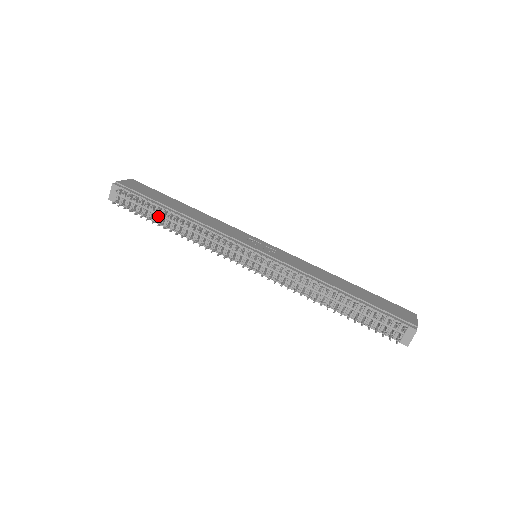
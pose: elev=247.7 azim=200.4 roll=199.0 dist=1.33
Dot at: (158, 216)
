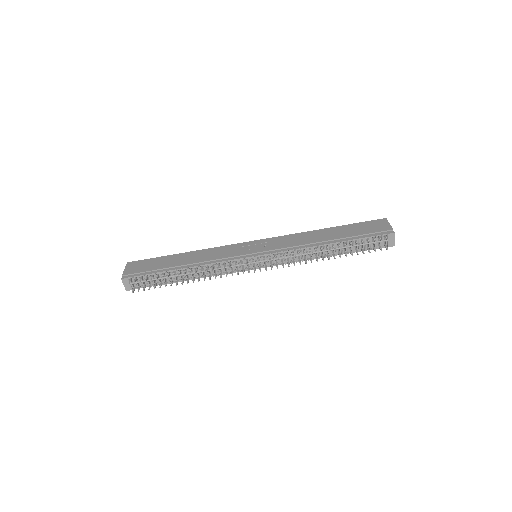
Dot at: (170, 278)
